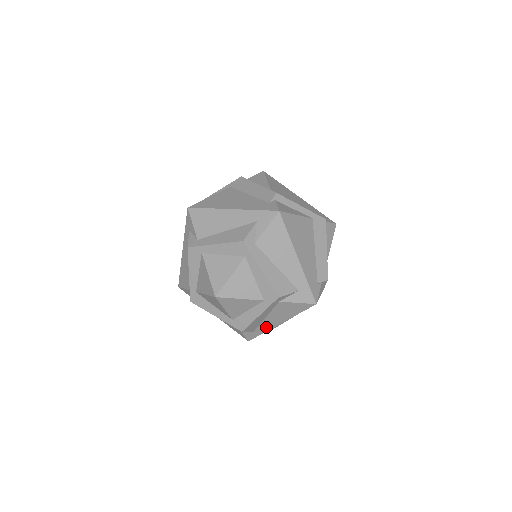
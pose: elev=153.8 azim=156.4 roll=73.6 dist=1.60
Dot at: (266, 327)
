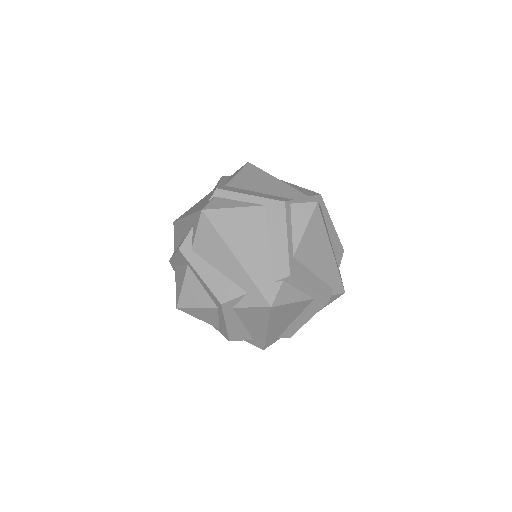
Dot at: (259, 335)
